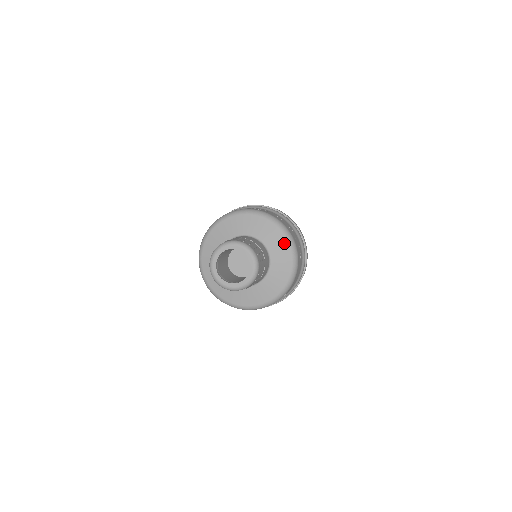
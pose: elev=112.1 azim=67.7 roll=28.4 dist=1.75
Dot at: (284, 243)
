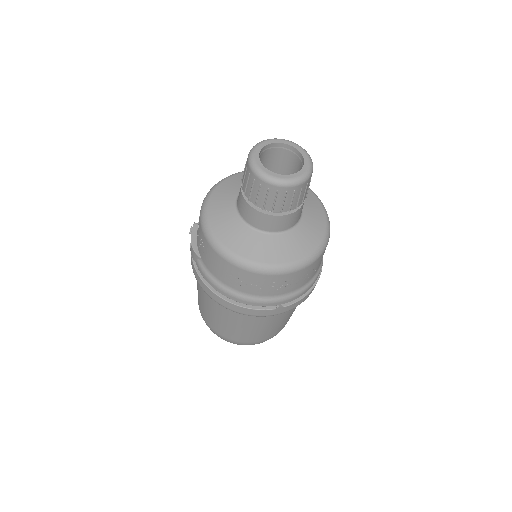
Dot at: (315, 200)
